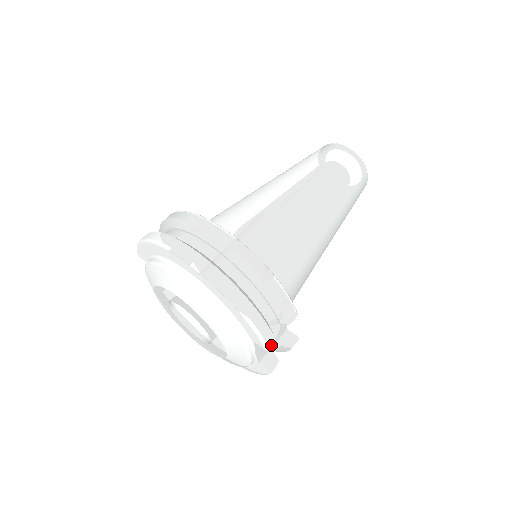
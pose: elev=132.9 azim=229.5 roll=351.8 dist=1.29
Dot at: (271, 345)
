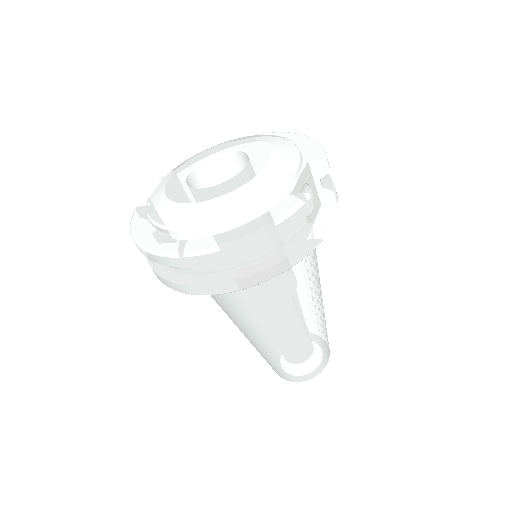
Dot at: (328, 164)
